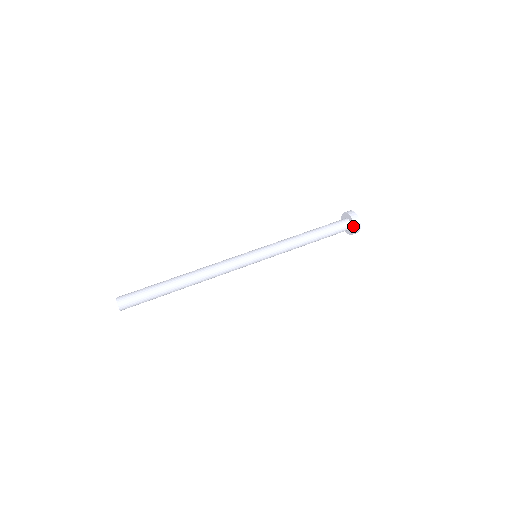
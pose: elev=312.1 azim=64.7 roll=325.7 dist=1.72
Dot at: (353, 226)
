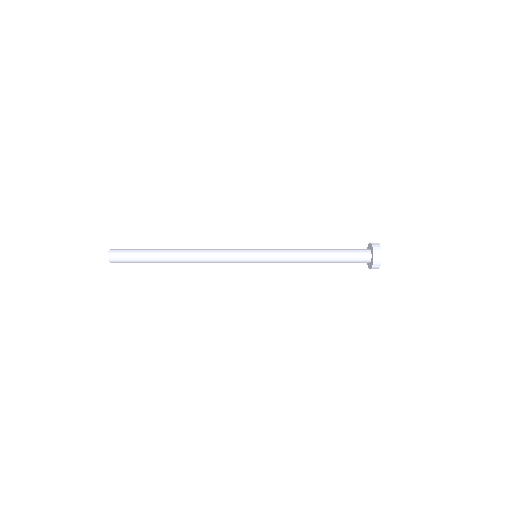
Dot at: (372, 258)
